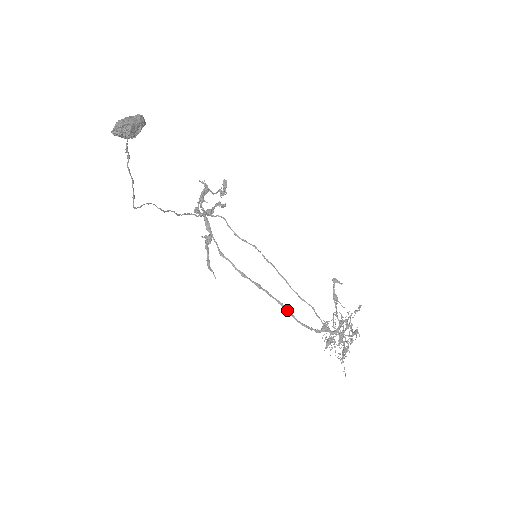
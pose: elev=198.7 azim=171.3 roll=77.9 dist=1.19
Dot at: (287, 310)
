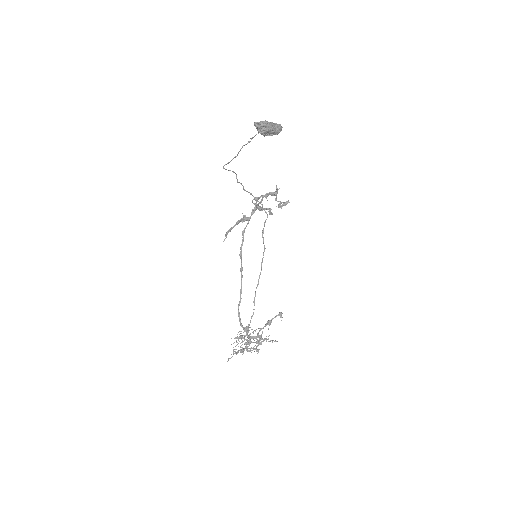
Dot at: (240, 297)
